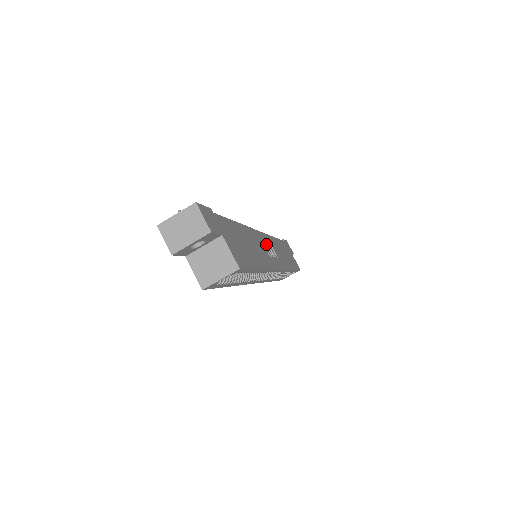
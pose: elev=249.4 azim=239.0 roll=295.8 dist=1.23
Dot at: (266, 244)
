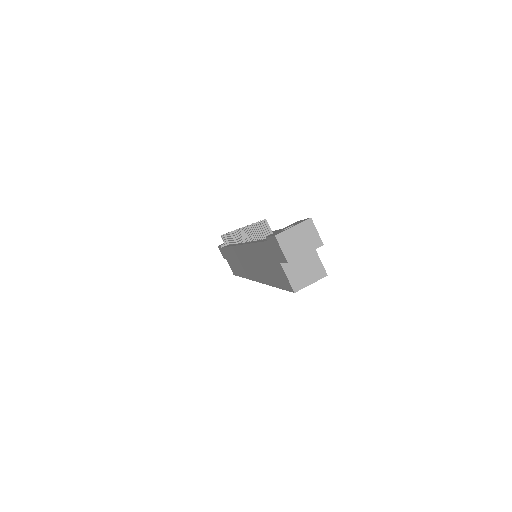
Dot at: occluded
